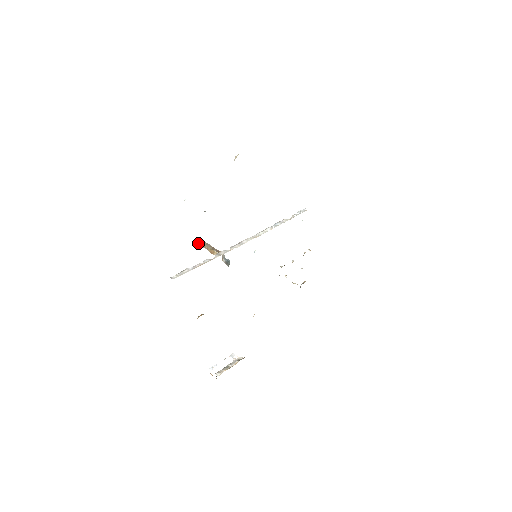
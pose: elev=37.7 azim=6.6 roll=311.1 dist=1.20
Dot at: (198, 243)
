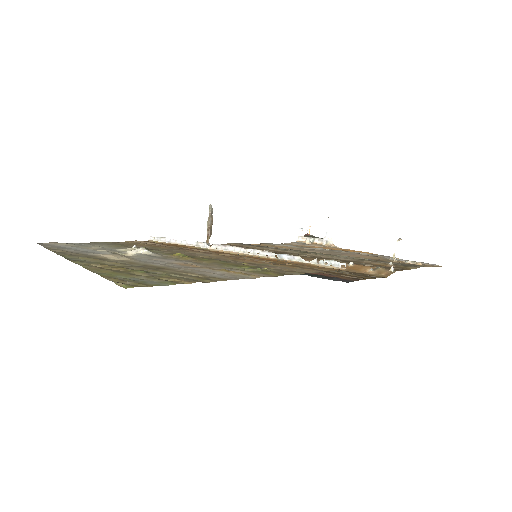
Dot at: (210, 208)
